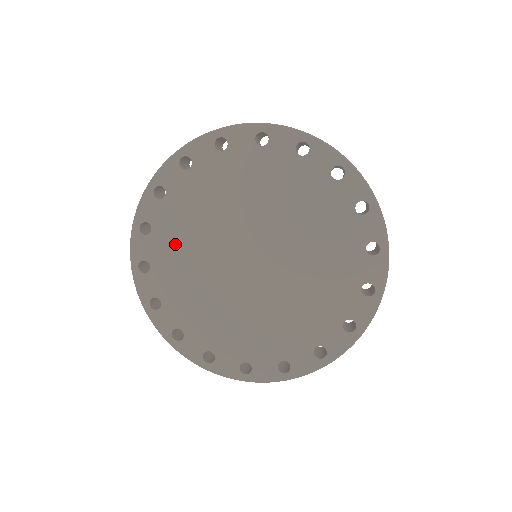
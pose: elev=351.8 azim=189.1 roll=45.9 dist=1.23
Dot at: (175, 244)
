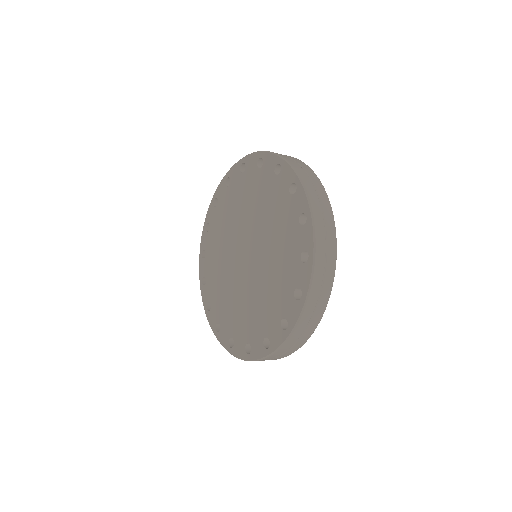
Dot at: (214, 260)
